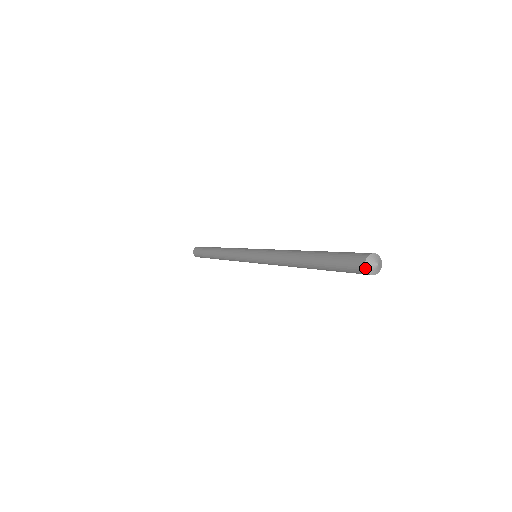
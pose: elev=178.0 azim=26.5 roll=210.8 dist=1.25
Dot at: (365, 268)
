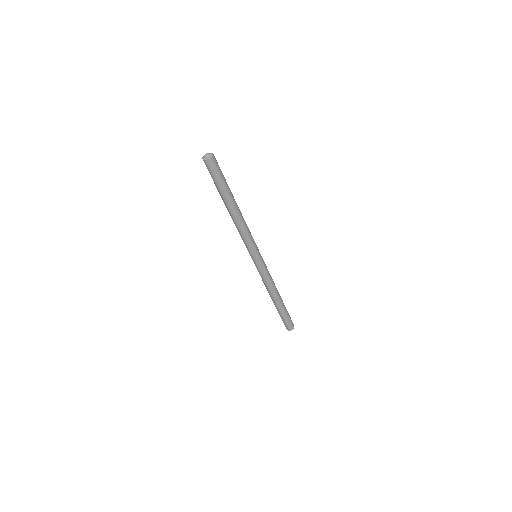
Dot at: (203, 157)
